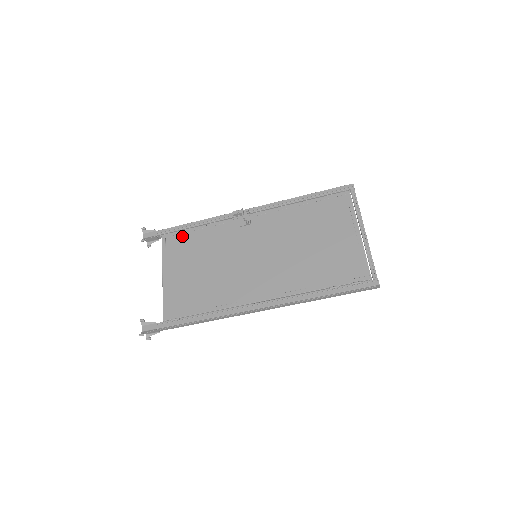
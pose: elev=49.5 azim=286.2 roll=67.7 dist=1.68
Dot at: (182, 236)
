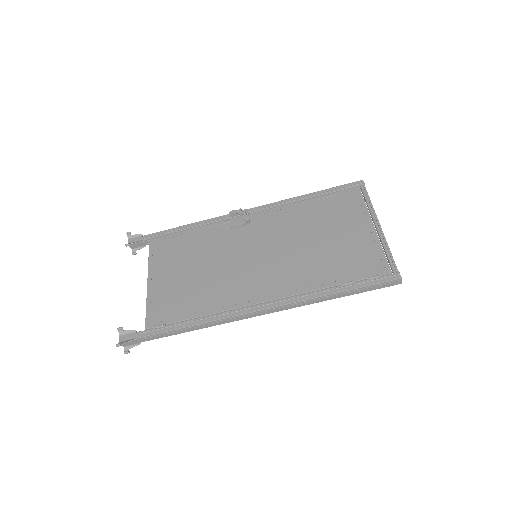
Dot at: (172, 239)
